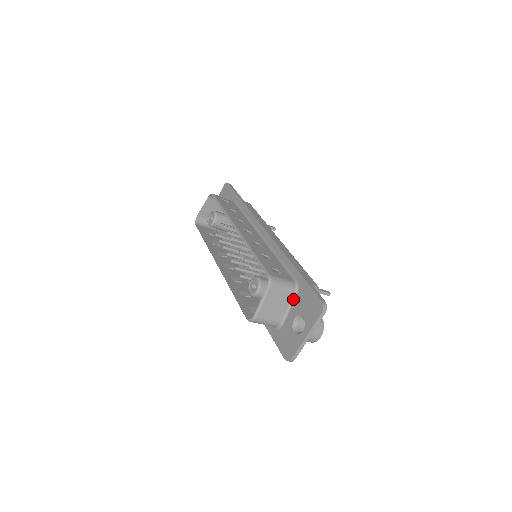
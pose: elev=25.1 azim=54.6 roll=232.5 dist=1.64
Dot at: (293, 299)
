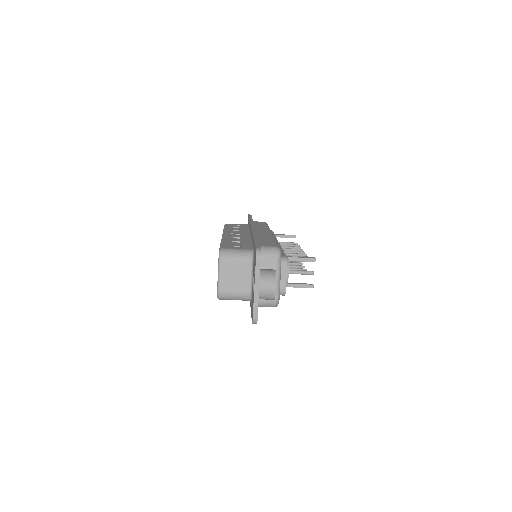
Dot at: (252, 265)
